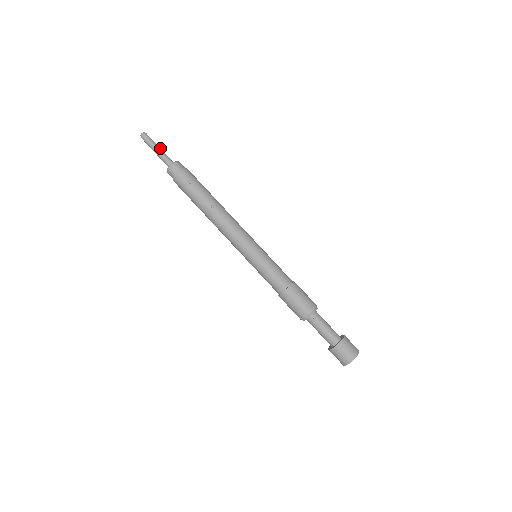
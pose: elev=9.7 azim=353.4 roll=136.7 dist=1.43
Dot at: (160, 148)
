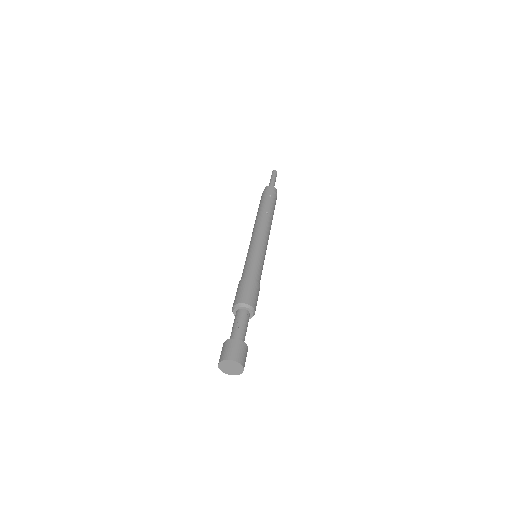
Dot at: occluded
